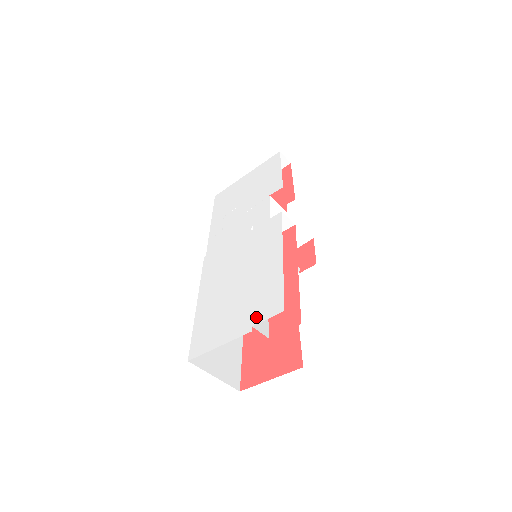
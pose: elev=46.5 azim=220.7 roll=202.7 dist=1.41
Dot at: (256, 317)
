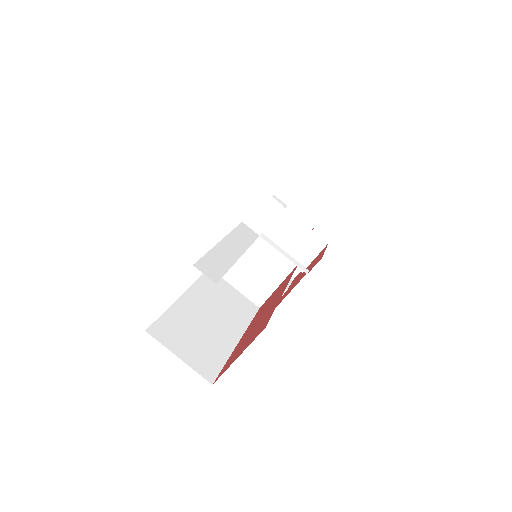
Dot at: occluded
